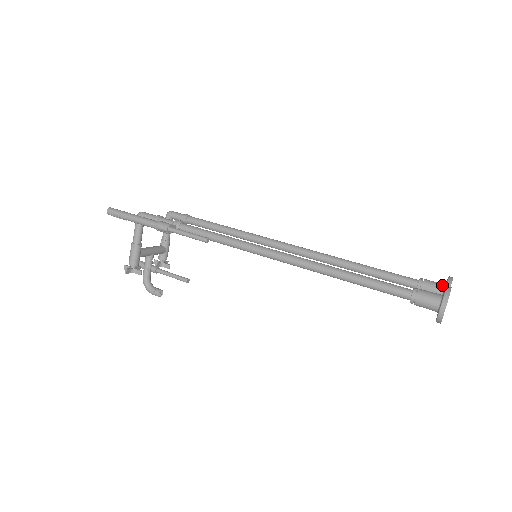
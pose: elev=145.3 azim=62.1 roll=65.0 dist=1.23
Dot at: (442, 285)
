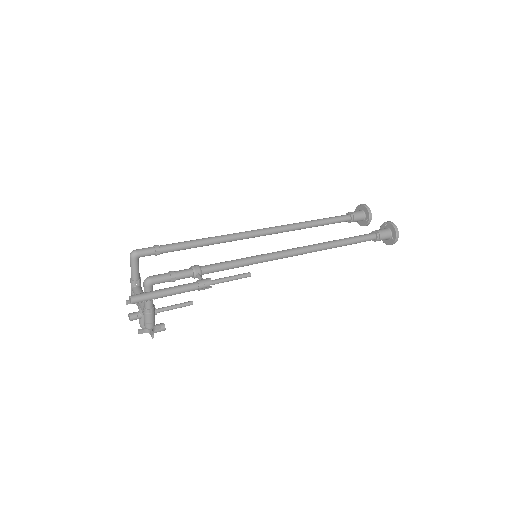
Dot at: (363, 213)
